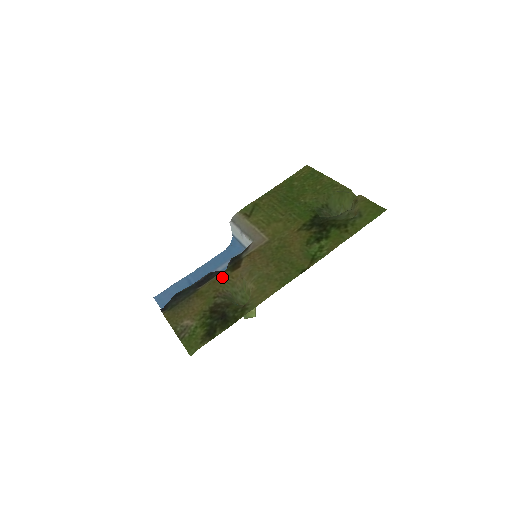
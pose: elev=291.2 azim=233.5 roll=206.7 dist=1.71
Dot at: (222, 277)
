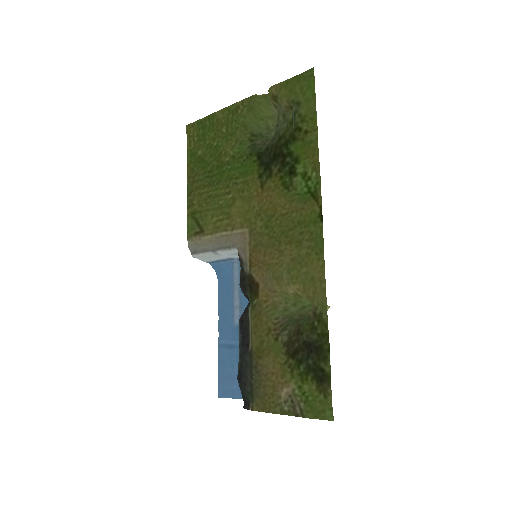
Dot at: (256, 313)
